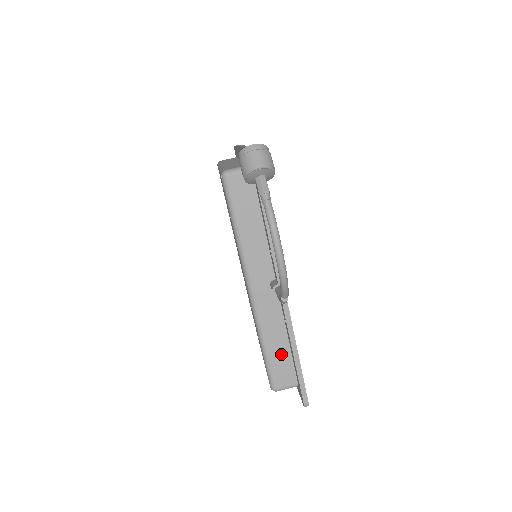
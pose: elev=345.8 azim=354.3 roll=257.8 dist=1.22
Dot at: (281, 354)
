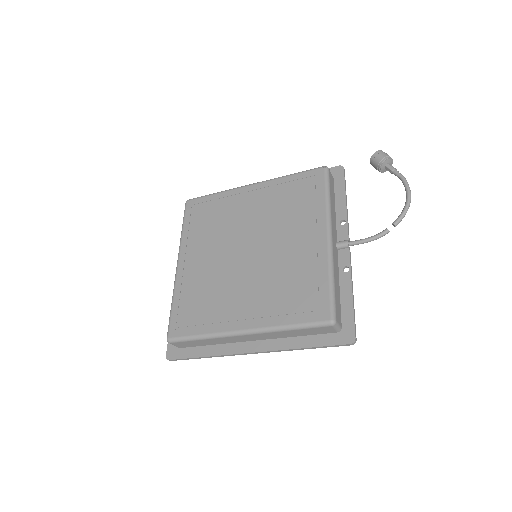
Dot at: (338, 295)
